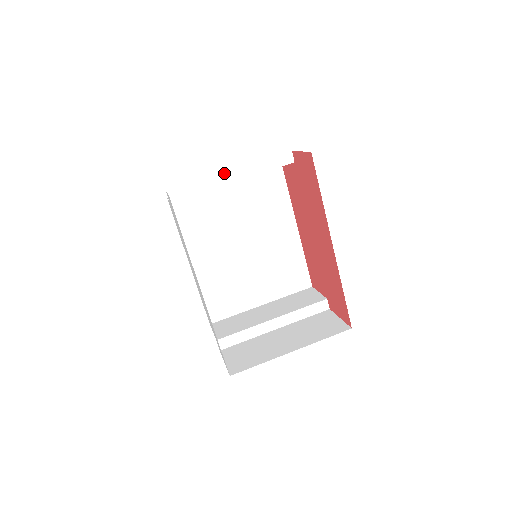
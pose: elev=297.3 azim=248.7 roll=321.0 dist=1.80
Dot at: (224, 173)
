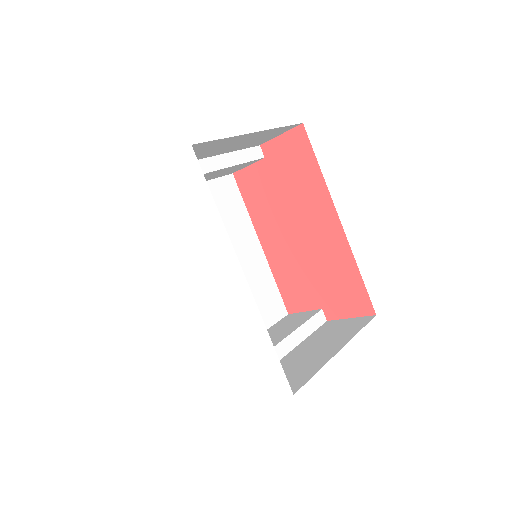
Dot at: (206, 160)
